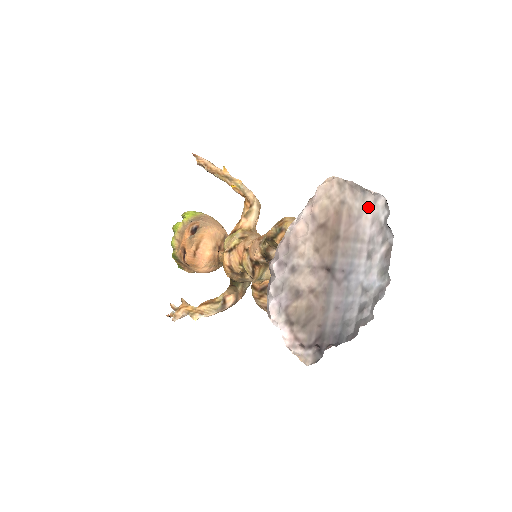
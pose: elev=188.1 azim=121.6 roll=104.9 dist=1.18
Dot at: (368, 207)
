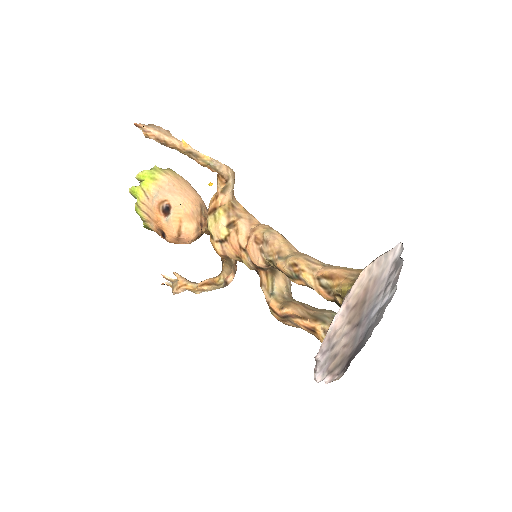
Dot at: (388, 263)
